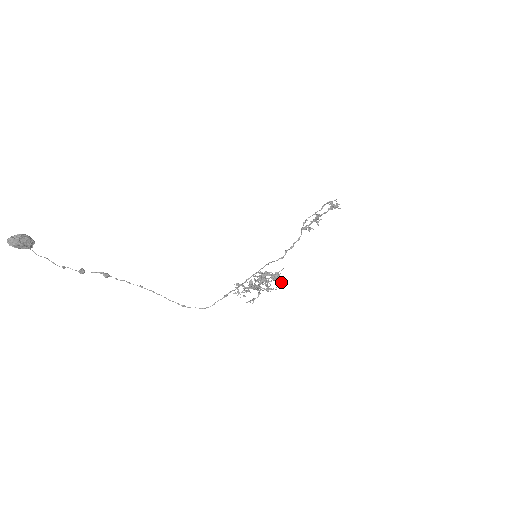
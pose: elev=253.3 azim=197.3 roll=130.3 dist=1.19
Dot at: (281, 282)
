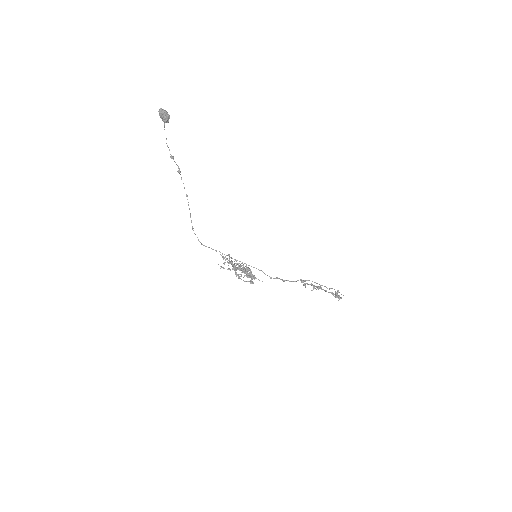
Dot at: (251, 283)
